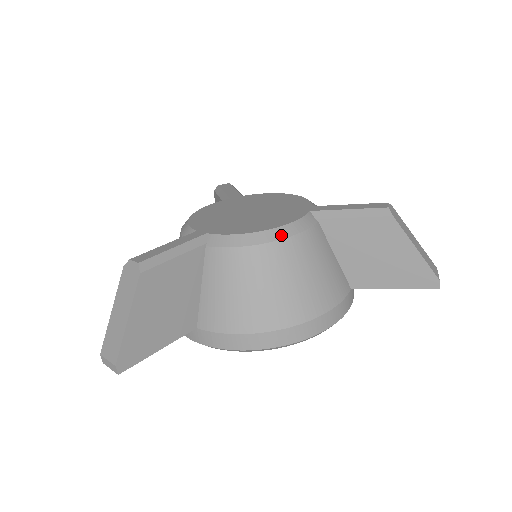
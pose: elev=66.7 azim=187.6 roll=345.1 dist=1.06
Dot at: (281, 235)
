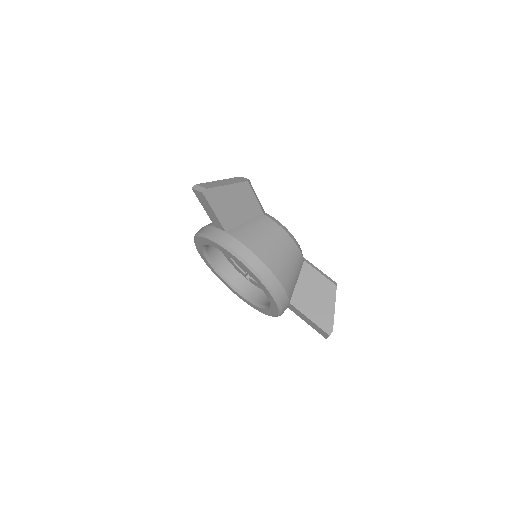
Dot at: (295, 241)
